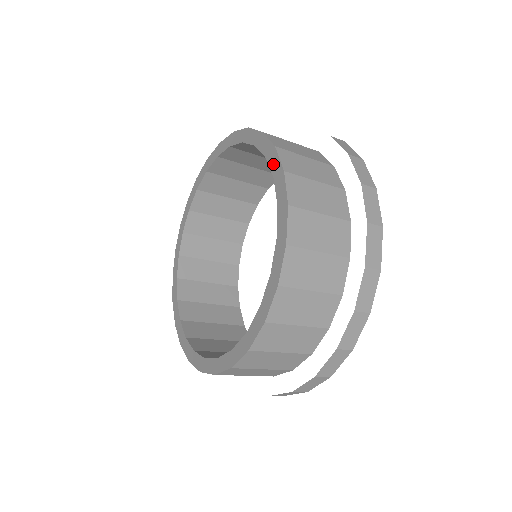
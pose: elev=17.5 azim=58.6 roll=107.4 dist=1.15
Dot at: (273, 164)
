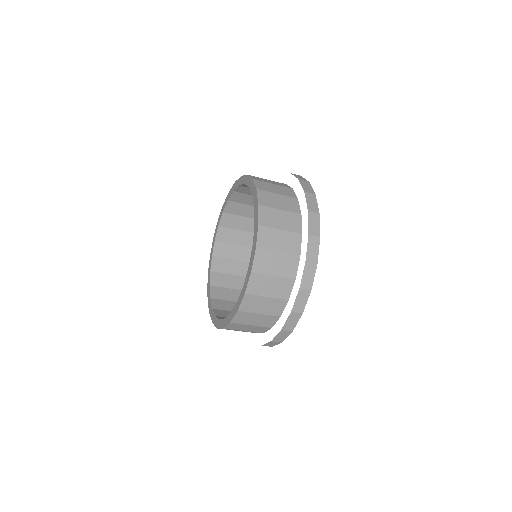
Dot at: (255, 200)
